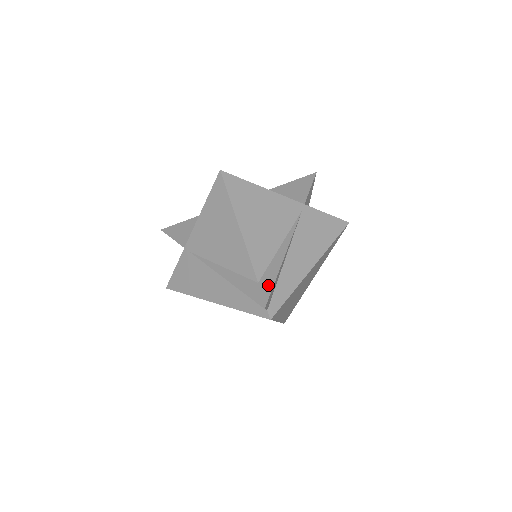
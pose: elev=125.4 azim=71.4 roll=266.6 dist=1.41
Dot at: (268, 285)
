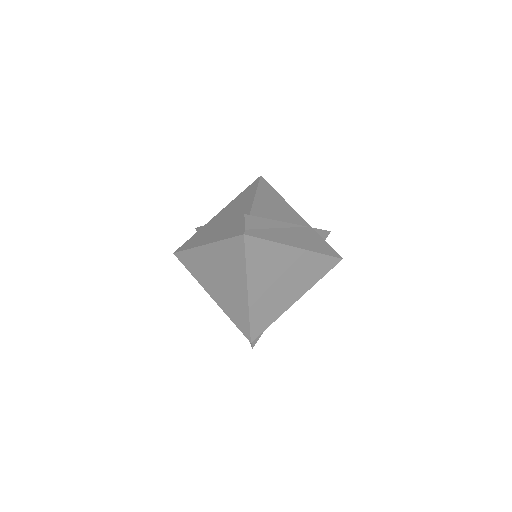
Dot at: occluded
